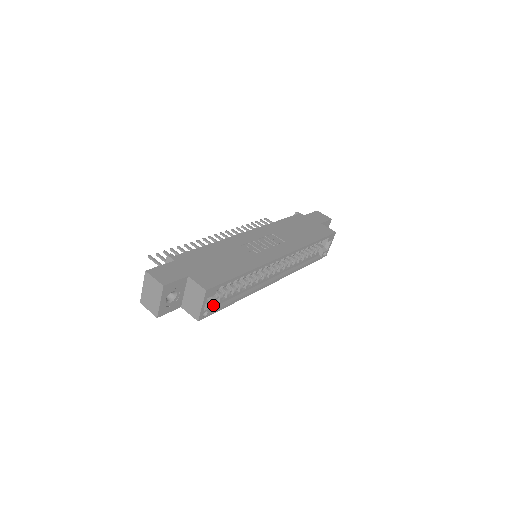
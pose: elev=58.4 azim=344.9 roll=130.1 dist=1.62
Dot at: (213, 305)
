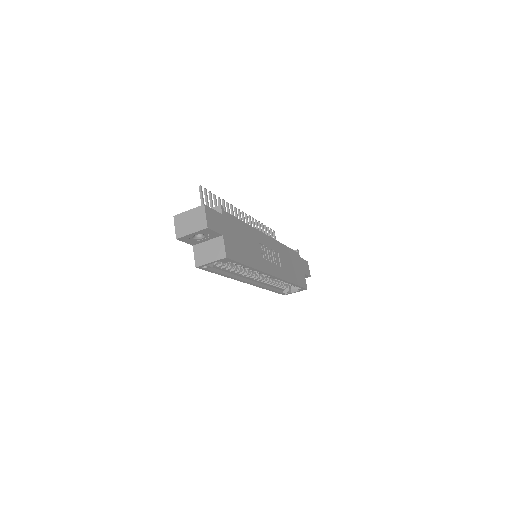
Dot at: occluded
